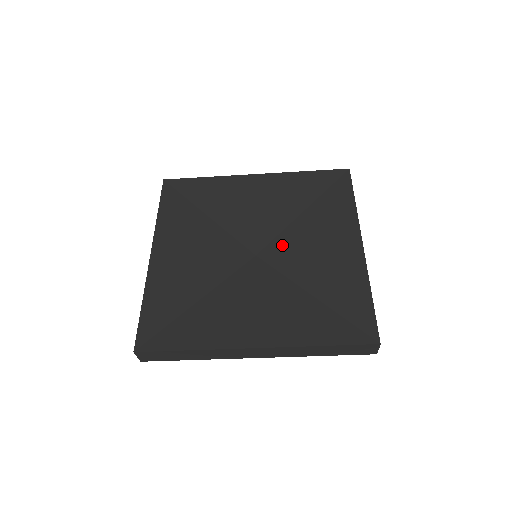
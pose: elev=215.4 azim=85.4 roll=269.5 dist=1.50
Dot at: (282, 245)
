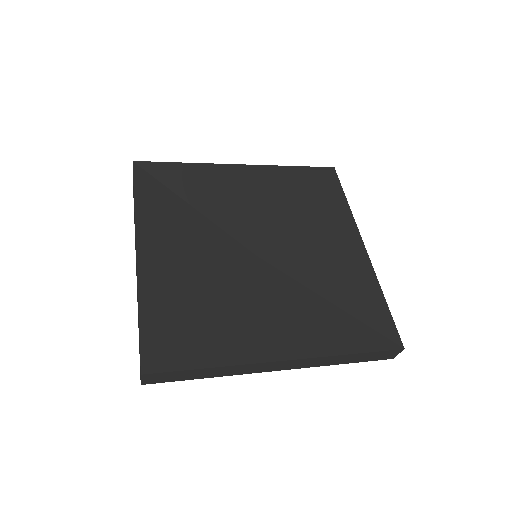
Dot at: (283, 245)
